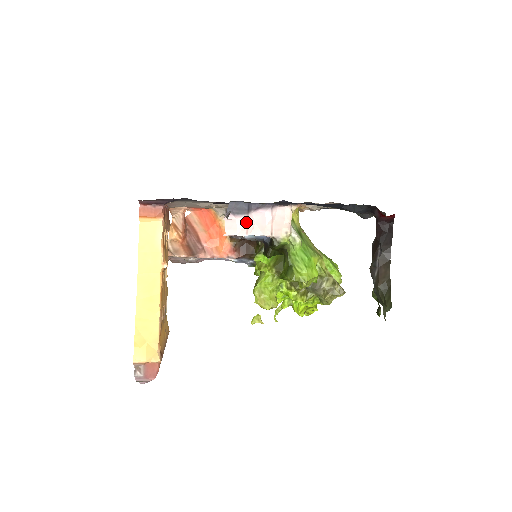
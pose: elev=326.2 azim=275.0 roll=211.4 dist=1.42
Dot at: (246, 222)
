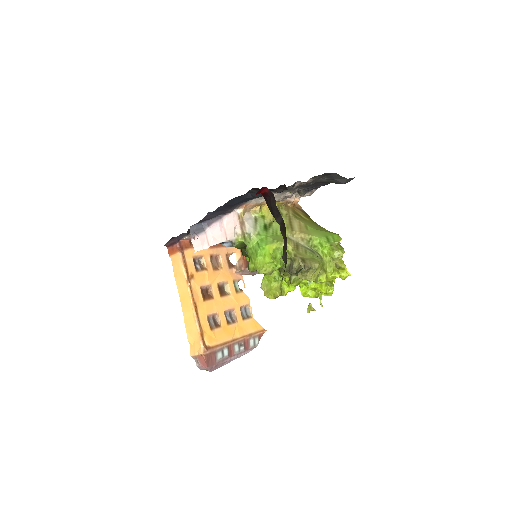
Dot at: (205, 237)
